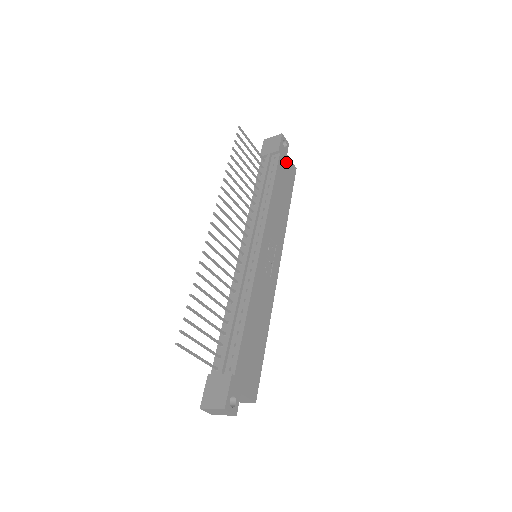
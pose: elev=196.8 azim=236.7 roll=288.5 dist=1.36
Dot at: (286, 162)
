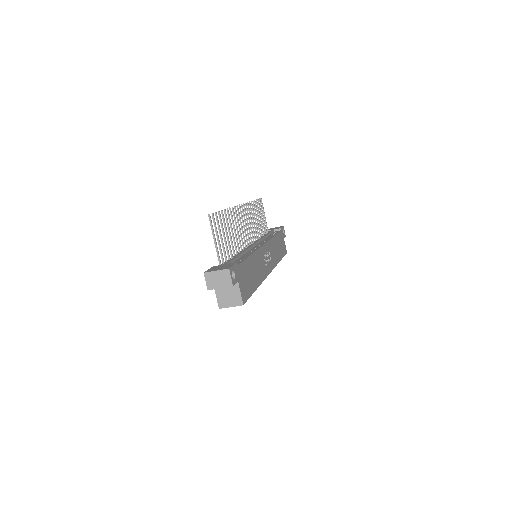
Dot at: (283, 240)
